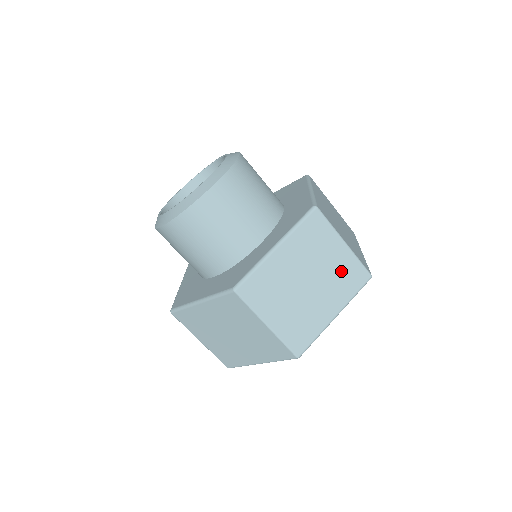
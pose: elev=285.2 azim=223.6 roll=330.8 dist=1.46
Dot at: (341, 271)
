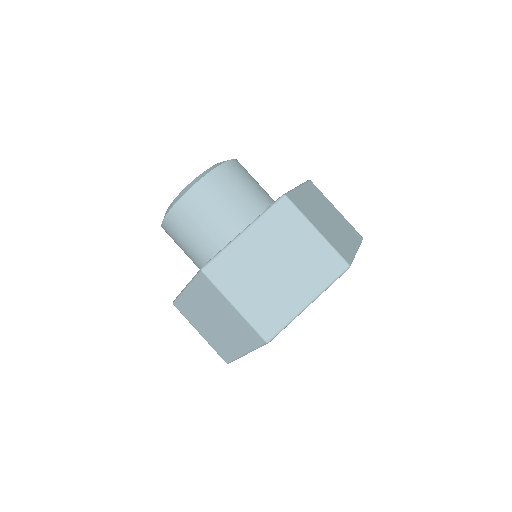
Dot at: (343, 223)
